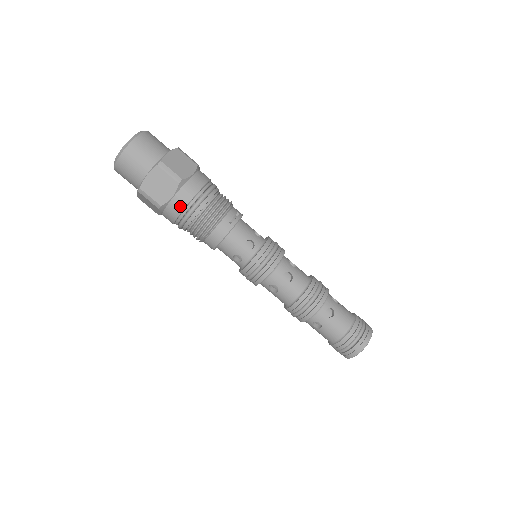
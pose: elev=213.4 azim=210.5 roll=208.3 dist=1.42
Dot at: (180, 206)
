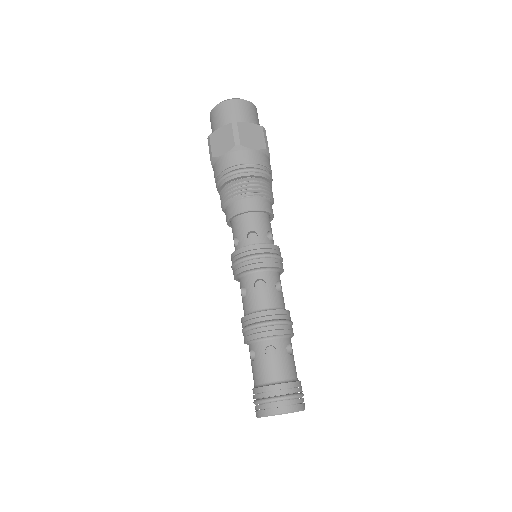
Dot at: (253, 159)
